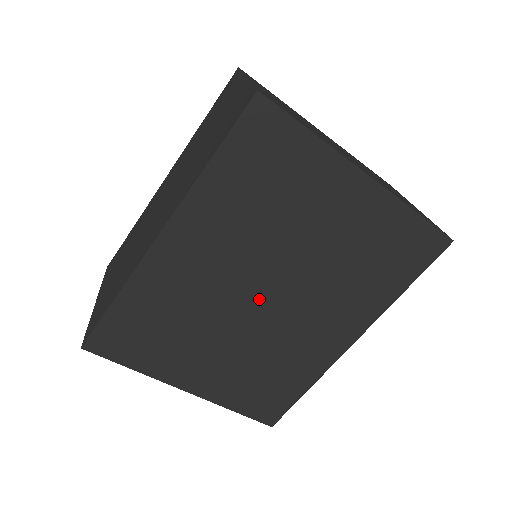
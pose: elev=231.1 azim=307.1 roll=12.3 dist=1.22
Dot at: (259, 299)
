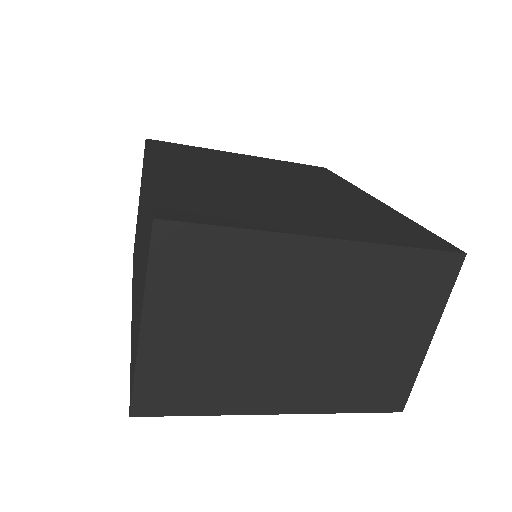
Dot at: occluded
